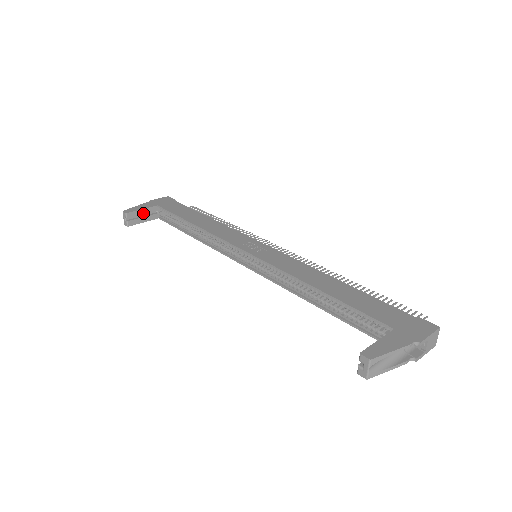
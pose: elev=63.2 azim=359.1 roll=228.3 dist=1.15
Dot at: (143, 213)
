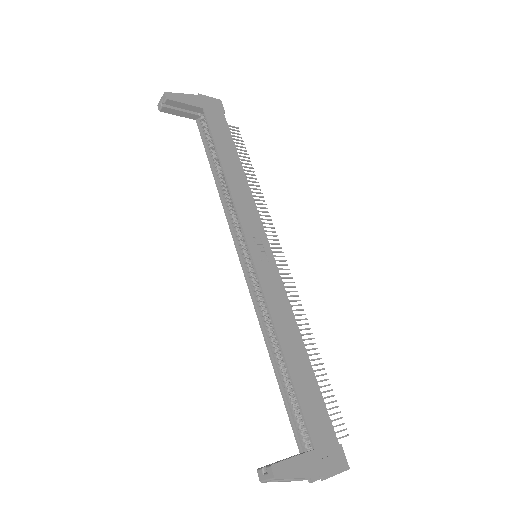
Dot at: (184, 107)
